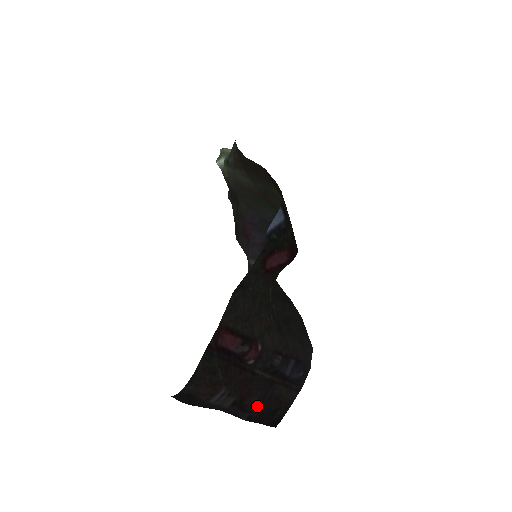
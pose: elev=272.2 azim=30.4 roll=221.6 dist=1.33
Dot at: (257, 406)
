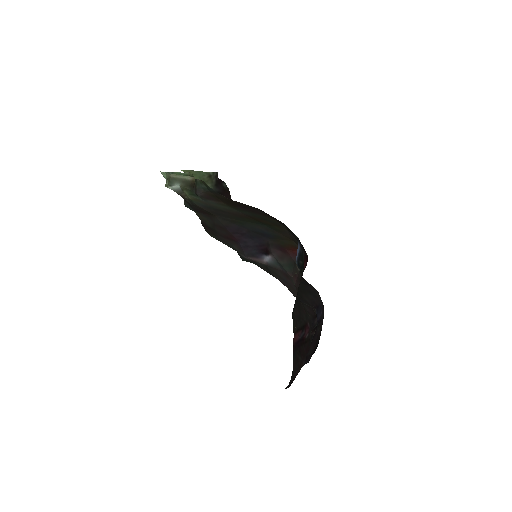
Dot at: (312, 351)
